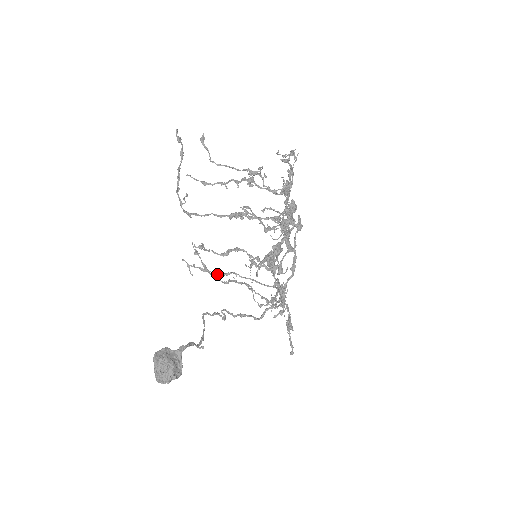
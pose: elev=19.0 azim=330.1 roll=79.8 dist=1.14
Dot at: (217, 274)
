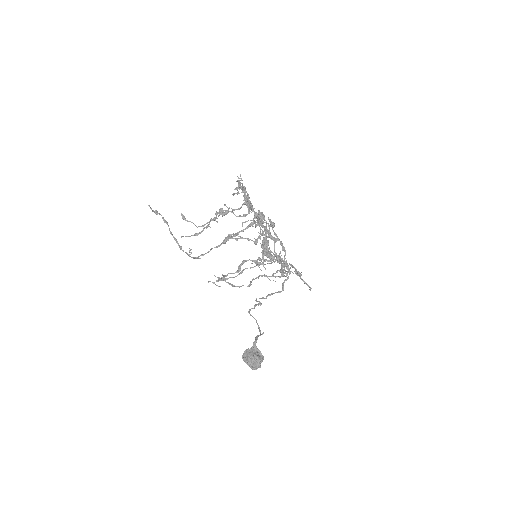
Dot at: occluded
